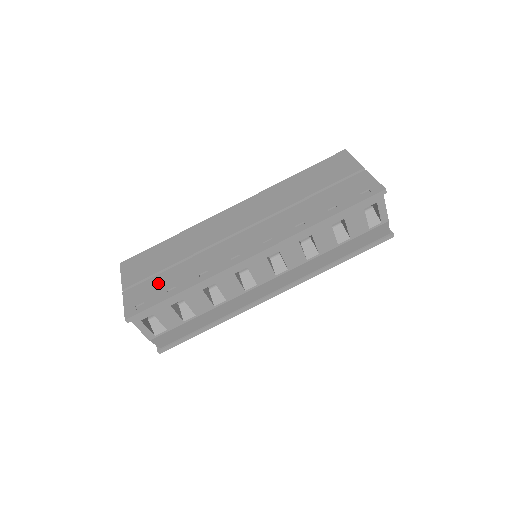
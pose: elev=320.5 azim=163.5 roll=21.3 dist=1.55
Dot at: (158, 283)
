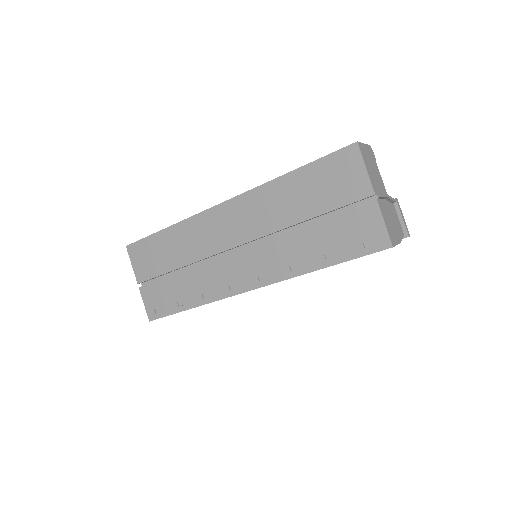
Dot at: (167, 290)
